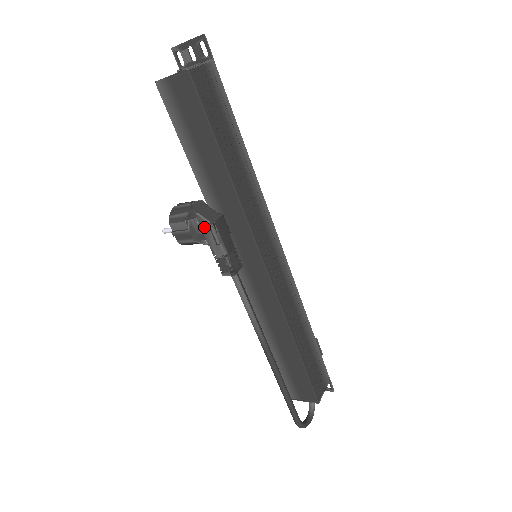
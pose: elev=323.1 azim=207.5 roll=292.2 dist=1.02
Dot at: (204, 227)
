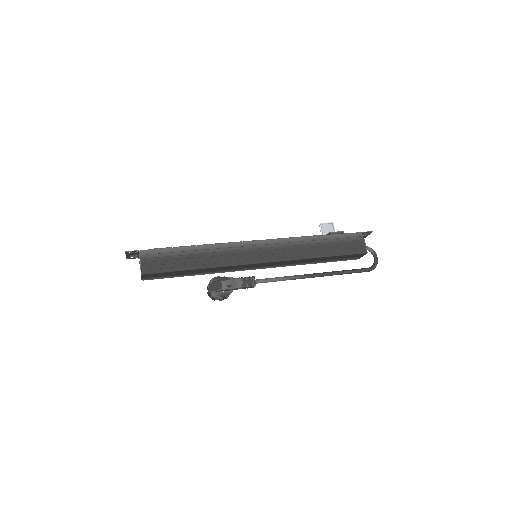
Dot at: (223, 291)
